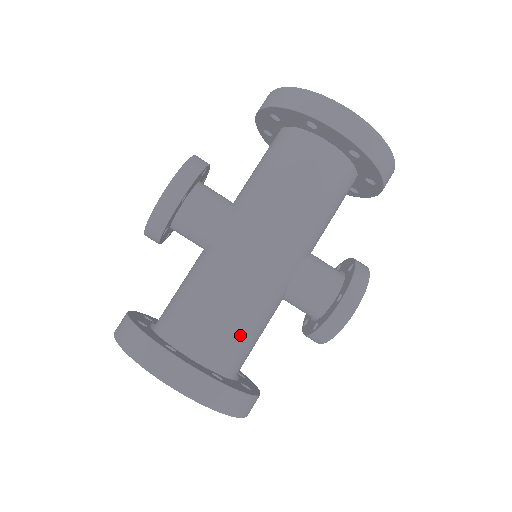
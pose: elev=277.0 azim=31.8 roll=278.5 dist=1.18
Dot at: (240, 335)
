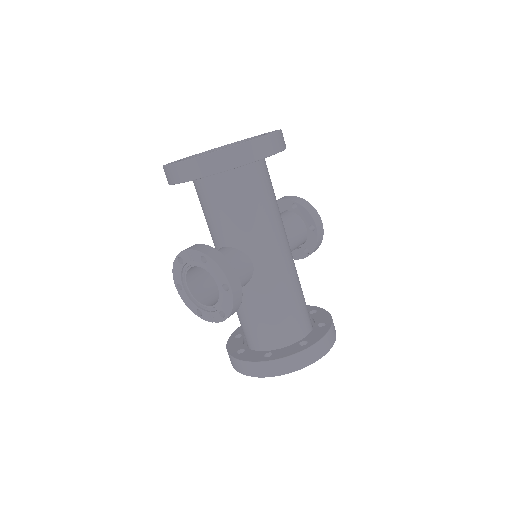
Dot at: (304, 298)
